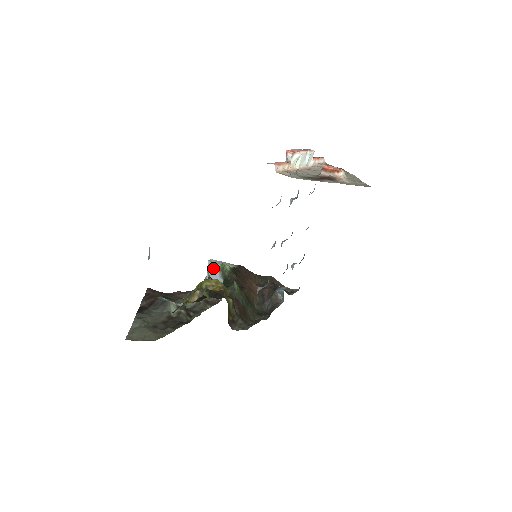
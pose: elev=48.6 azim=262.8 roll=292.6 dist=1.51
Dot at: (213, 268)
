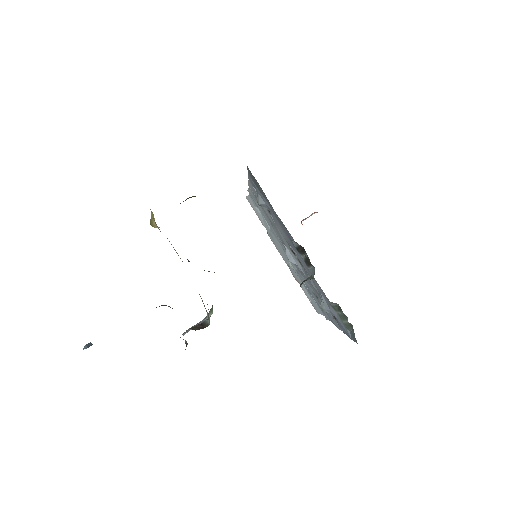
Dot at: (195, 325)
